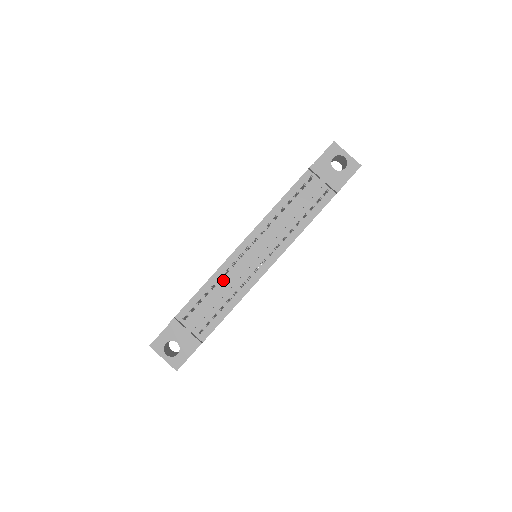
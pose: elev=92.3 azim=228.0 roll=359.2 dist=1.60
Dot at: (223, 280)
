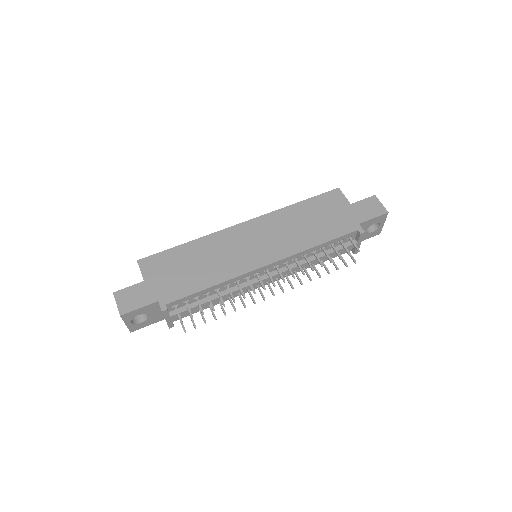
Dot at: (228, 287)
